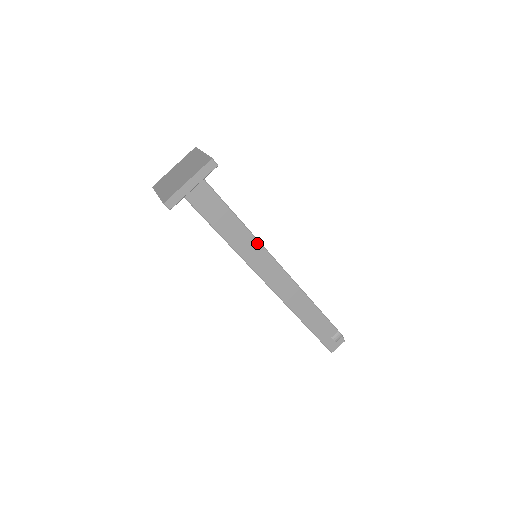
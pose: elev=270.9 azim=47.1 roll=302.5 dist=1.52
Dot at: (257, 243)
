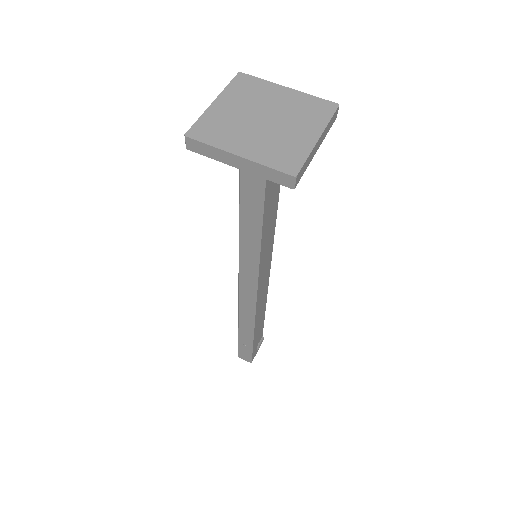
Dot at: (273, 238)
